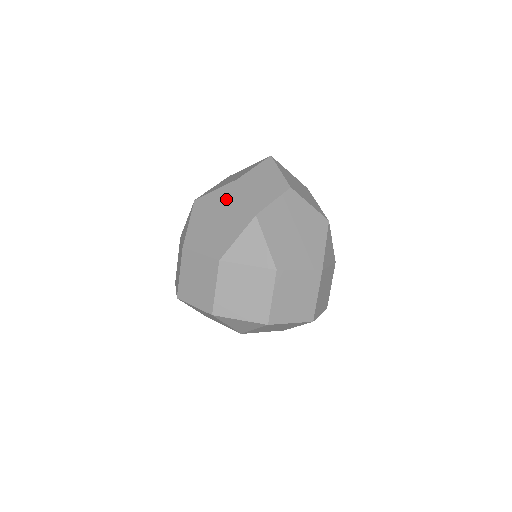
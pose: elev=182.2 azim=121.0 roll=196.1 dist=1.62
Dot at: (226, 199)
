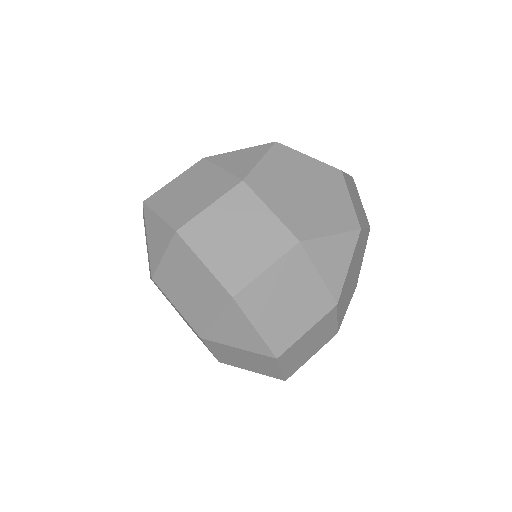
Dot at: (324, 179)
